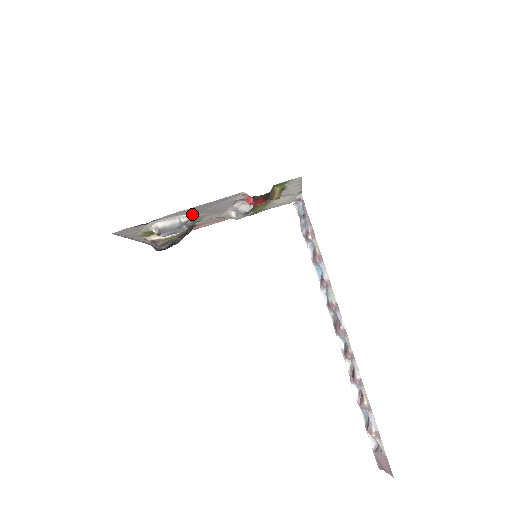
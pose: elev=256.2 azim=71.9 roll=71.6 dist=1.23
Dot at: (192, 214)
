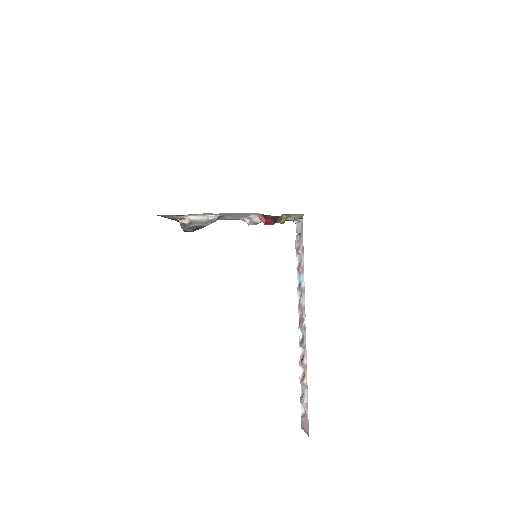
Dot at: (218, 215)
